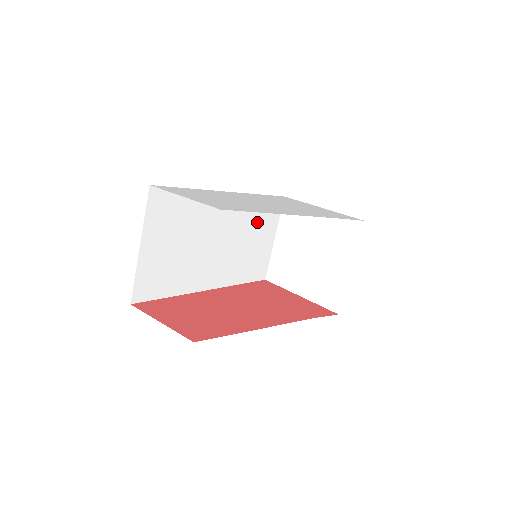
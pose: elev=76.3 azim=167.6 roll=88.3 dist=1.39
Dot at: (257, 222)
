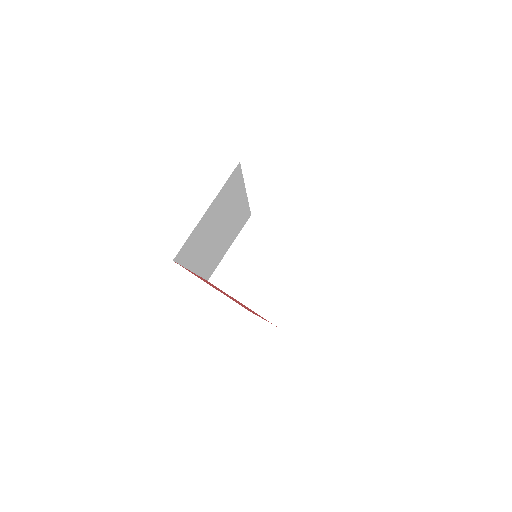
Dot at: (235, 228)
